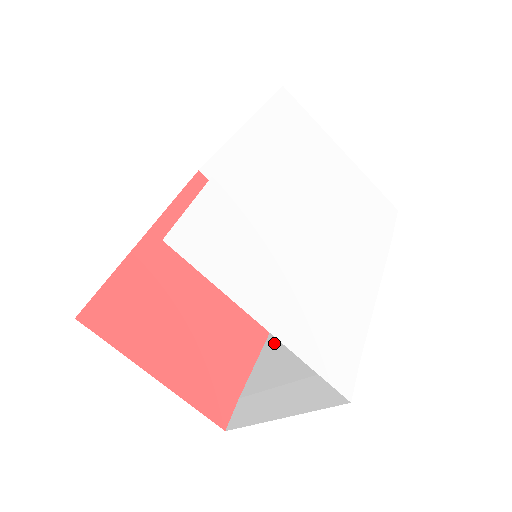
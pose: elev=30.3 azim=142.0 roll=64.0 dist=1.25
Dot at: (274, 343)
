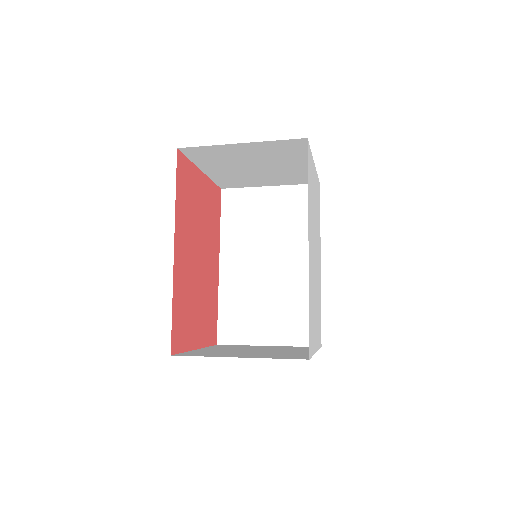
Dot at: (232, 278)
